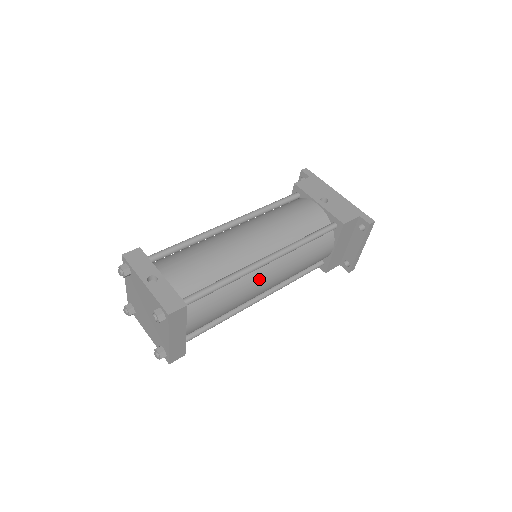
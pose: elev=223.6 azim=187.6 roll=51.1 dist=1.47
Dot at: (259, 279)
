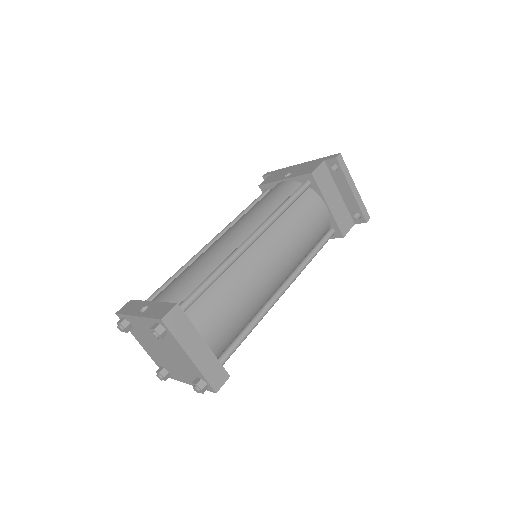
Dot at: (257, 260)
